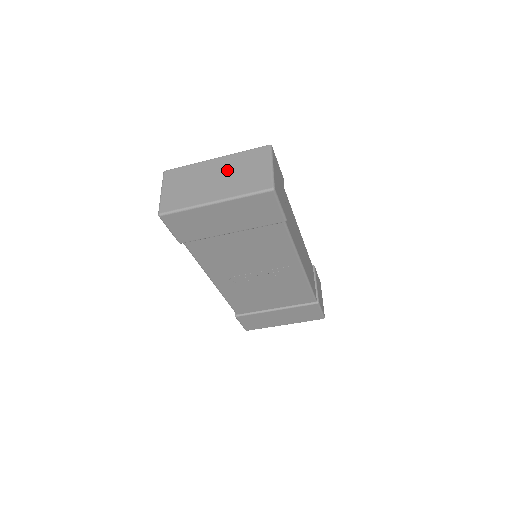
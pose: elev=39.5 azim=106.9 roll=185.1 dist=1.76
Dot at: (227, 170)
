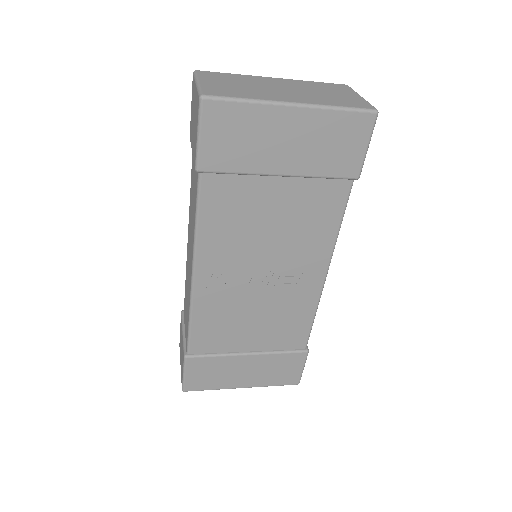
Dot at: (298, 87)
